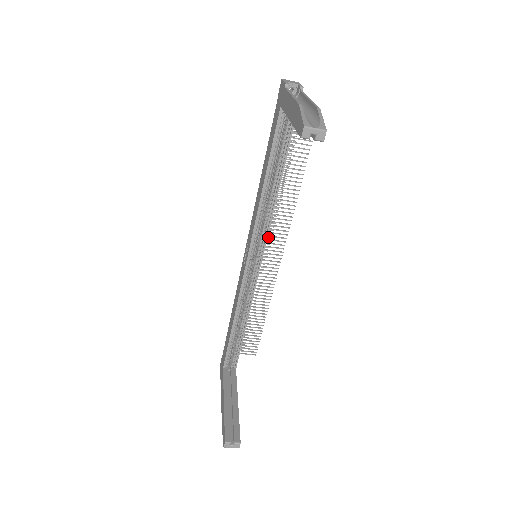
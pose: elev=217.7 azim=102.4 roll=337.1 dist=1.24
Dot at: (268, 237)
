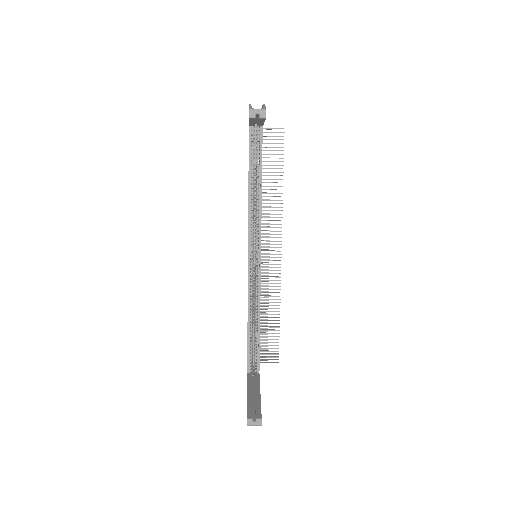
Dot at: (266, 243)
